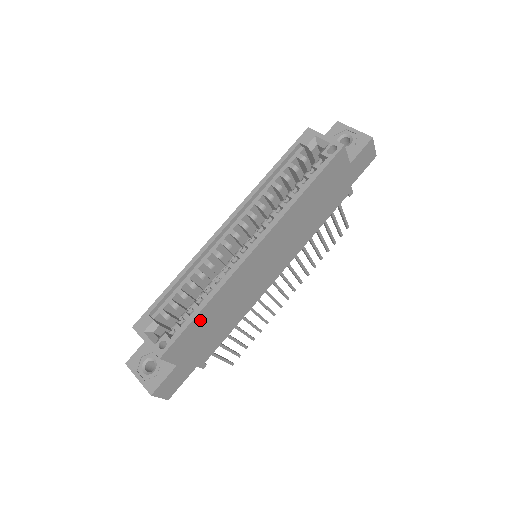
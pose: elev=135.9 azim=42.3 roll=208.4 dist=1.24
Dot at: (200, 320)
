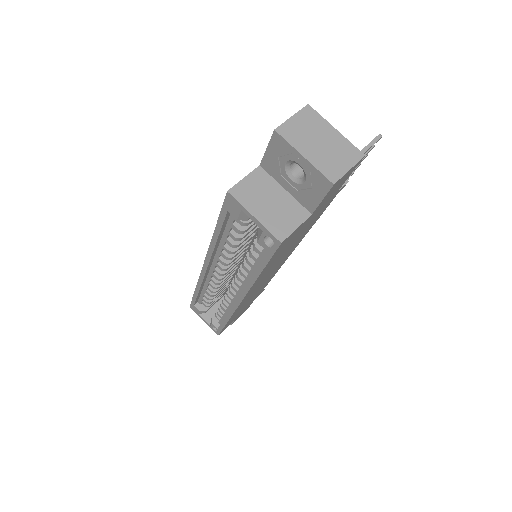
Dot at: (231, 319)
